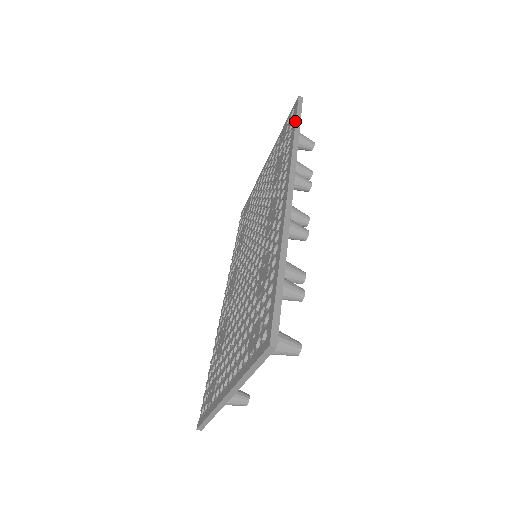
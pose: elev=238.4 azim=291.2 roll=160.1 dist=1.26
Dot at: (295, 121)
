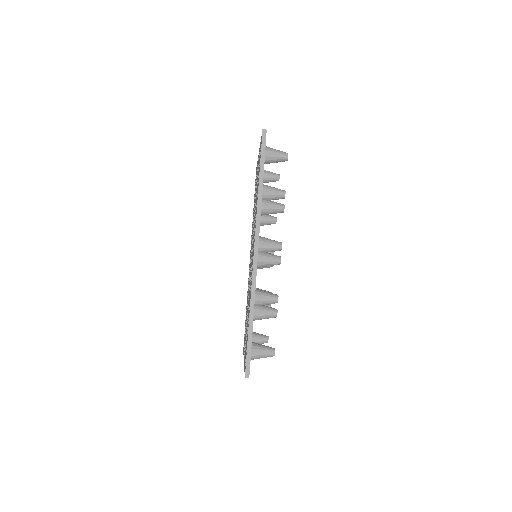
Dot at: occluded
